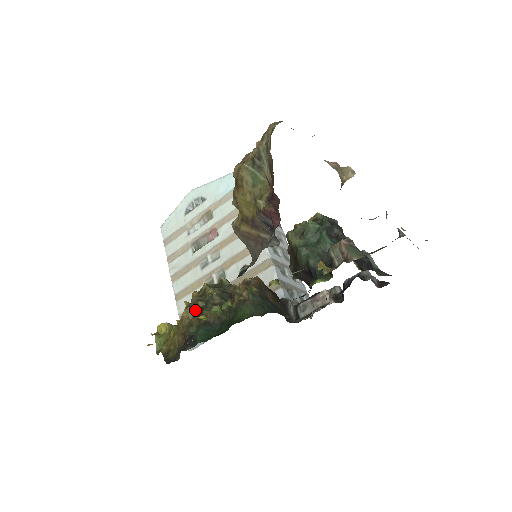
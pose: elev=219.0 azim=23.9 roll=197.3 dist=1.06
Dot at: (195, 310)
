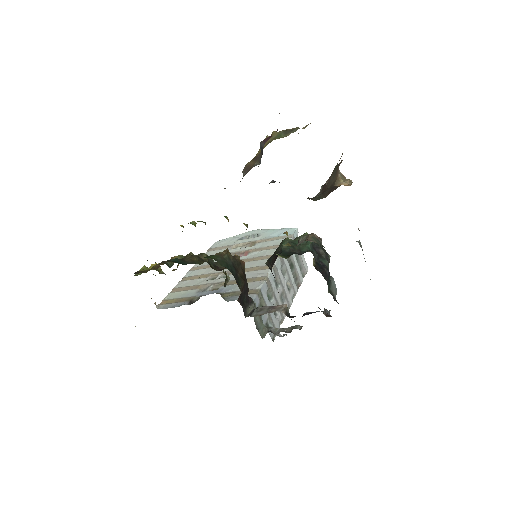
Dot at: occluded
